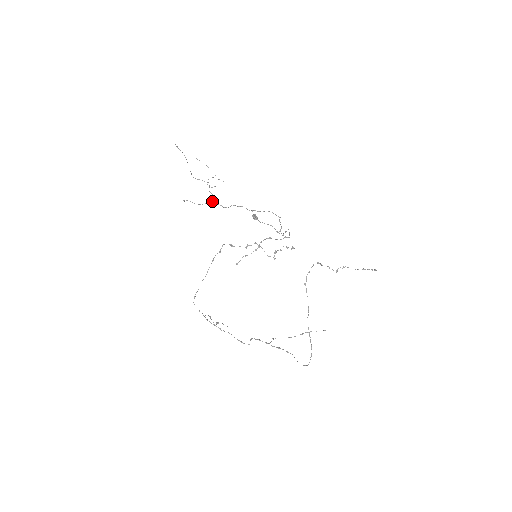
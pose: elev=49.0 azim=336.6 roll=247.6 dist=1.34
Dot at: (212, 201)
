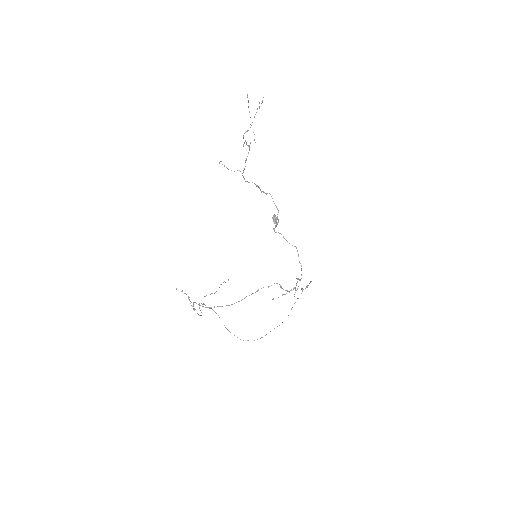
Dot at: occluded
